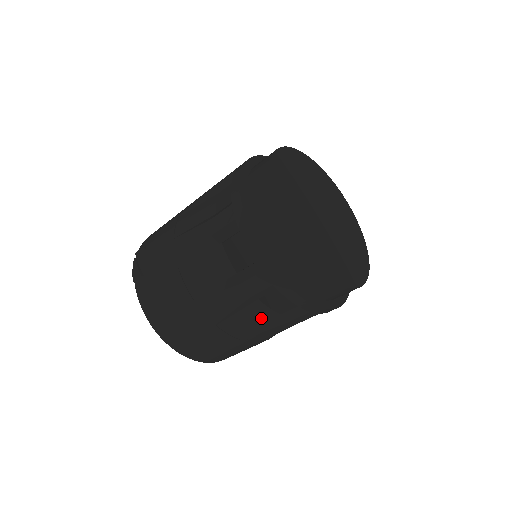
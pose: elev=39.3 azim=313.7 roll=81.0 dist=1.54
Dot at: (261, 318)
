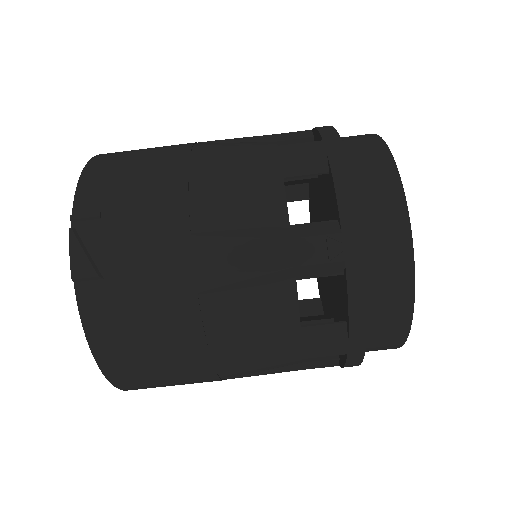
Dot at: occluded
